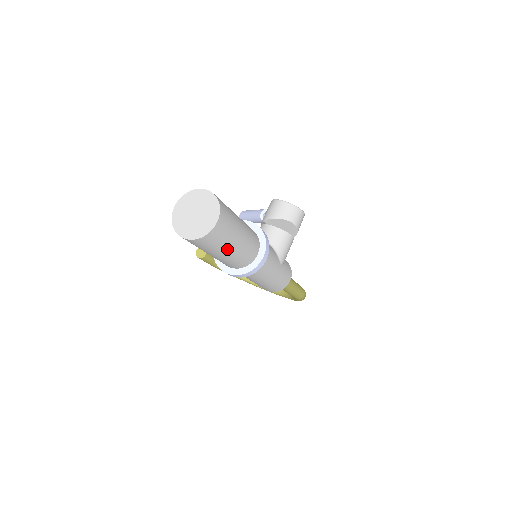
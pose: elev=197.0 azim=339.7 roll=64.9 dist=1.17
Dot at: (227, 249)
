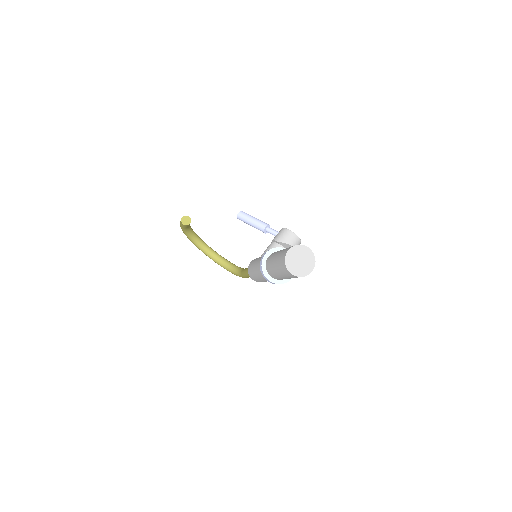
Dot at: occluded
